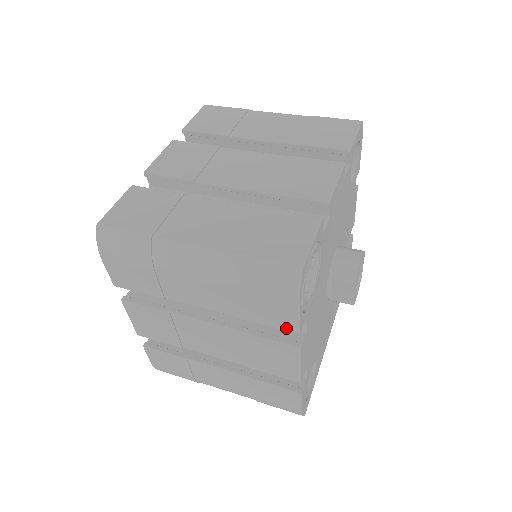
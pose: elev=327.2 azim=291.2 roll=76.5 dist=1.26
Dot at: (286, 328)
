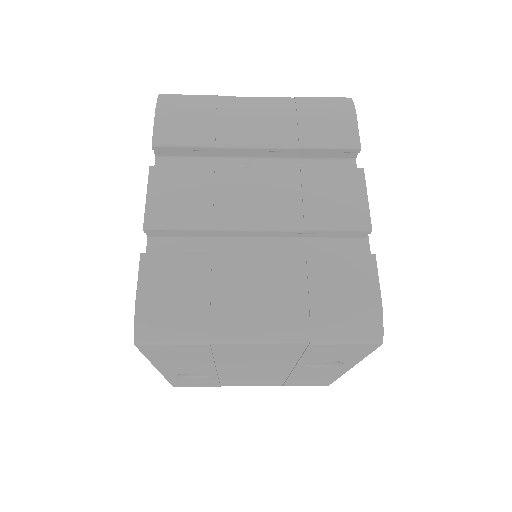
Dot at: (347, 145)
